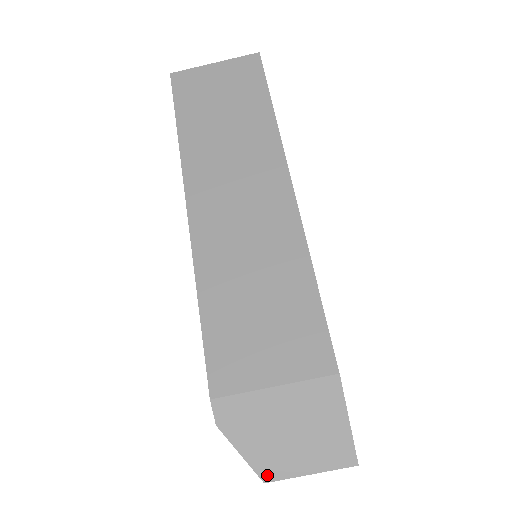
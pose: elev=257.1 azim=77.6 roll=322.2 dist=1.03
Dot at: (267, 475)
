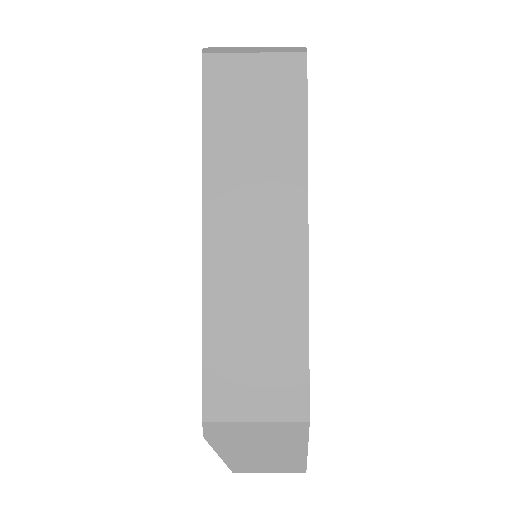
Dot at: (236, 469)
